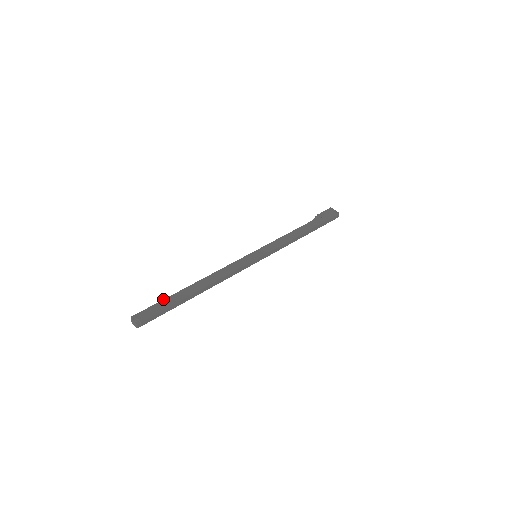
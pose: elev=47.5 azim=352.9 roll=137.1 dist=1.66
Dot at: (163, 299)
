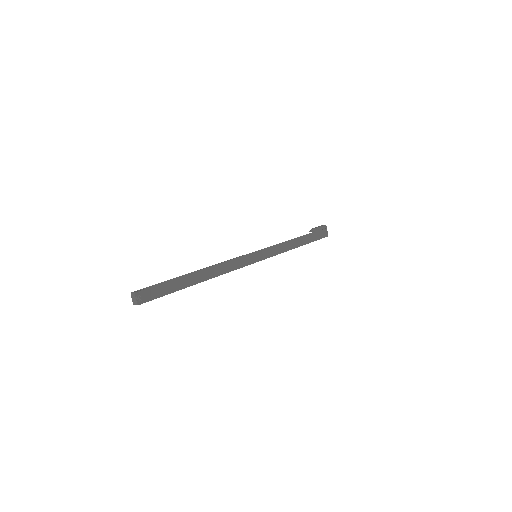
Dot at: (170, 280)
